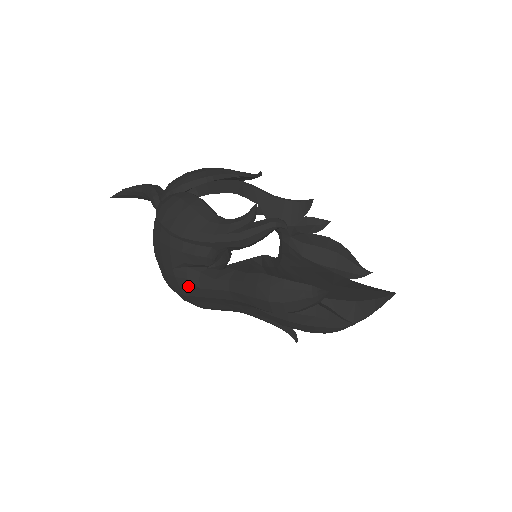
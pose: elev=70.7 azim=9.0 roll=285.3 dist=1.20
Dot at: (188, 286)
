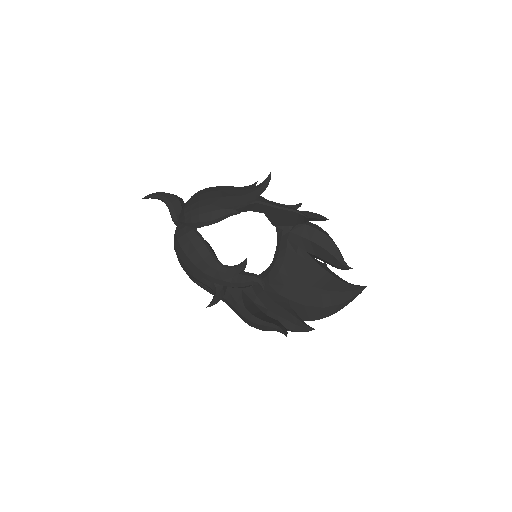
Dot at: occluded
